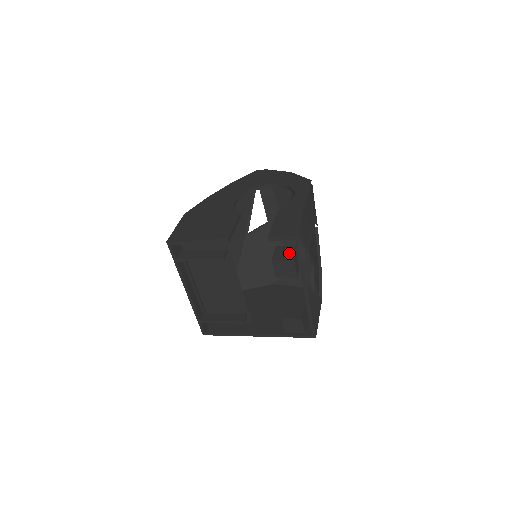
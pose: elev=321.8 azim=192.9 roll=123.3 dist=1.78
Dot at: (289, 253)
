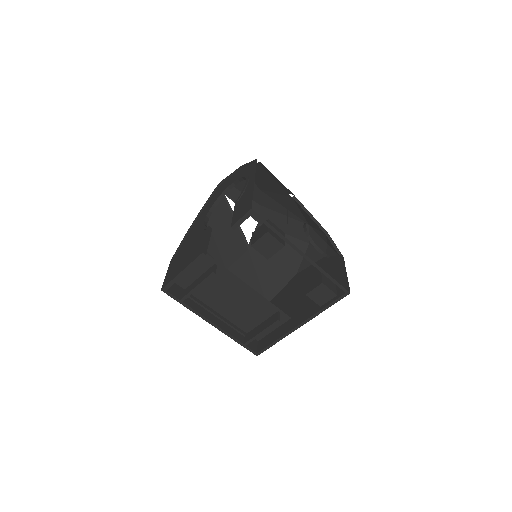
Dot at: (263, 230)
